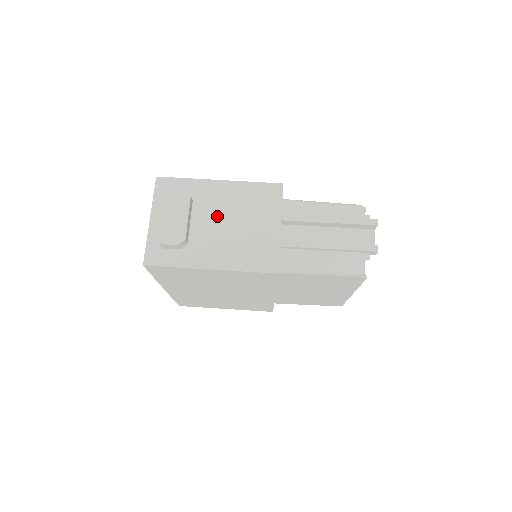
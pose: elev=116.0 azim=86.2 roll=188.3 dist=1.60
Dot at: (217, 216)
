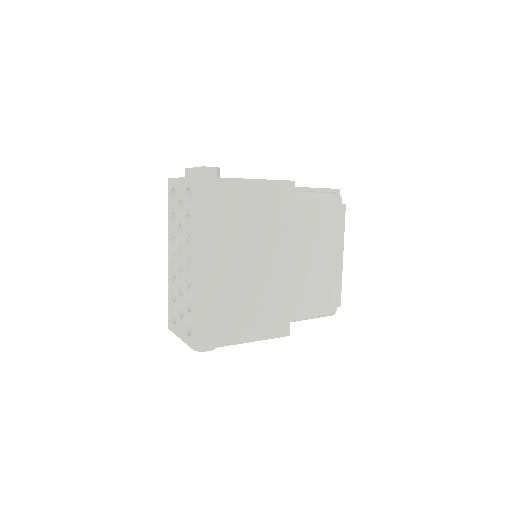
Dot at: occluded
